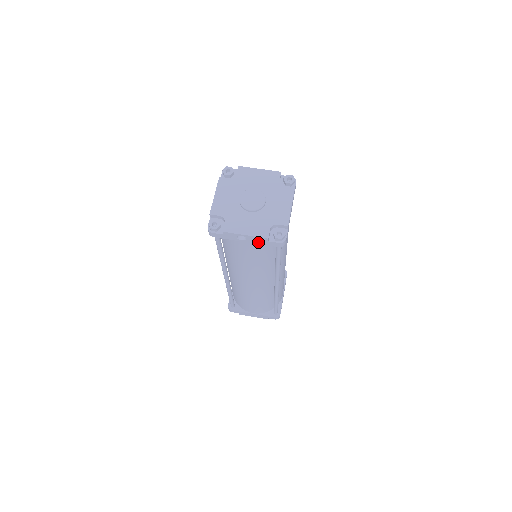
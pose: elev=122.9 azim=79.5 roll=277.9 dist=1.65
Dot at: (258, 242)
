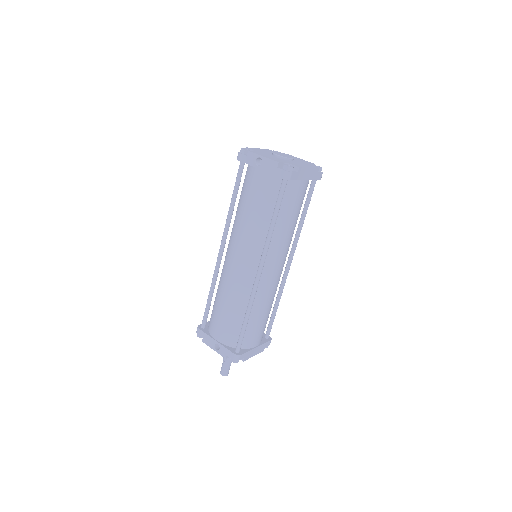
Dot at: (269, 169)
